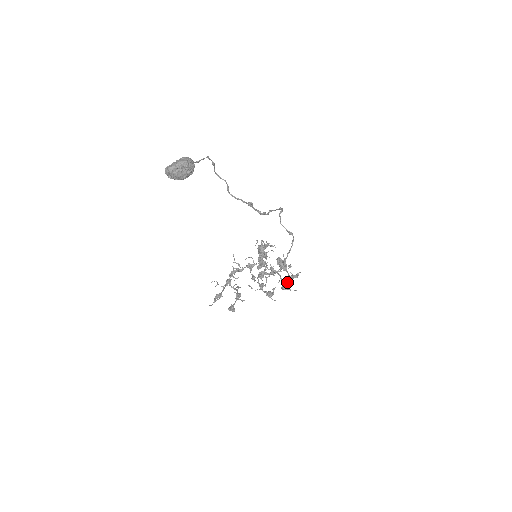
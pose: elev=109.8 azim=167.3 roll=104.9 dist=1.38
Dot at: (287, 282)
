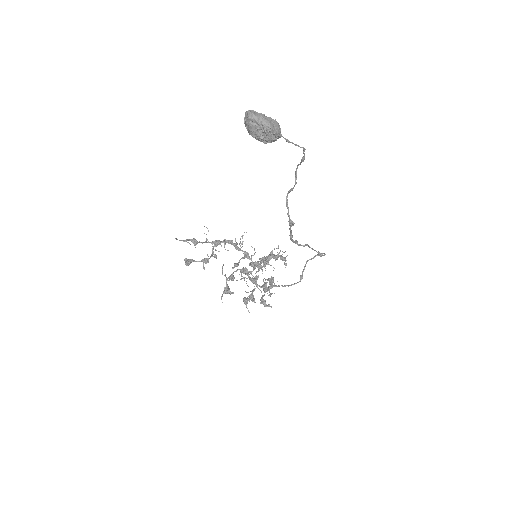
Dot at: (252, 300)
